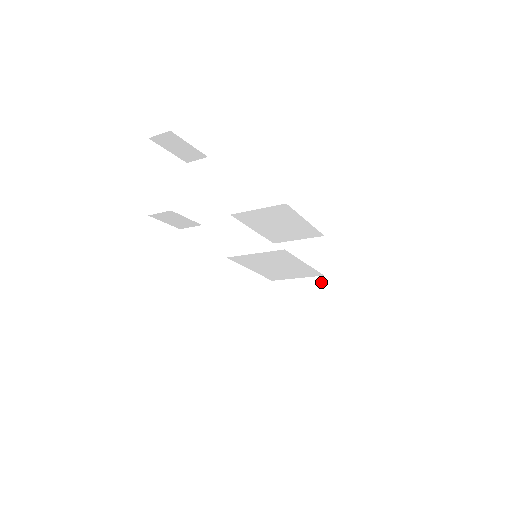
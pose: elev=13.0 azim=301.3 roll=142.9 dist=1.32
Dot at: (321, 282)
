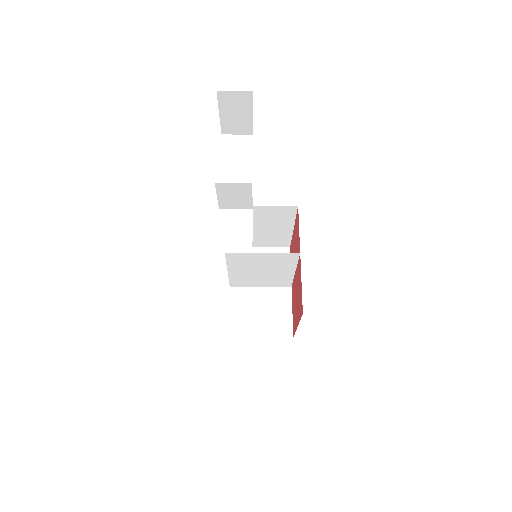
Dot at: (288, 293)
